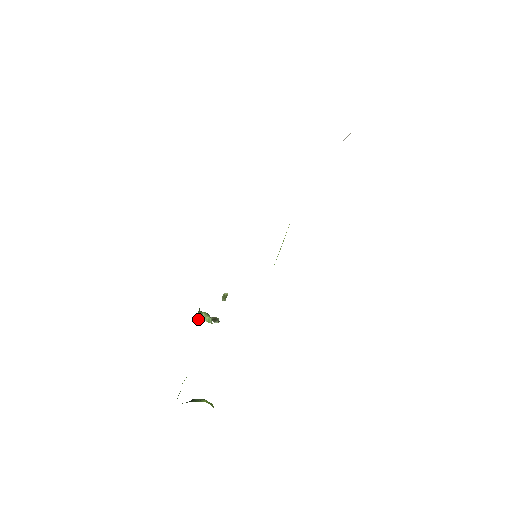
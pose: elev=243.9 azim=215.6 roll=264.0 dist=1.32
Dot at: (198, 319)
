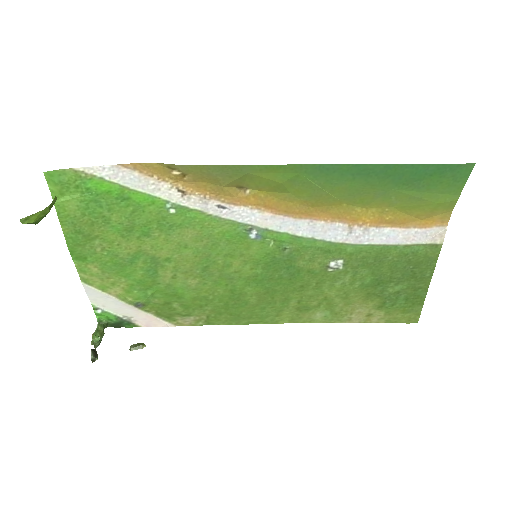
Dot at: (100, 312)
